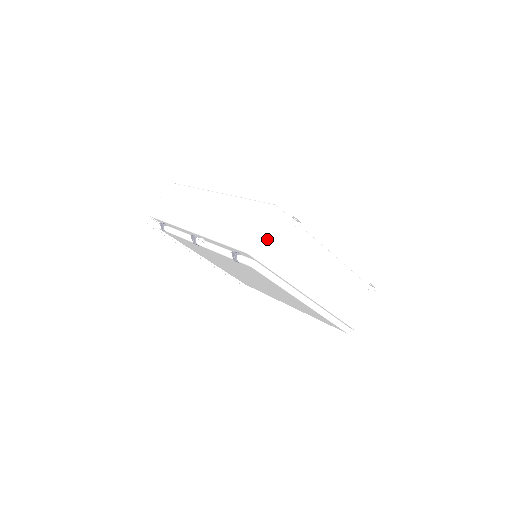
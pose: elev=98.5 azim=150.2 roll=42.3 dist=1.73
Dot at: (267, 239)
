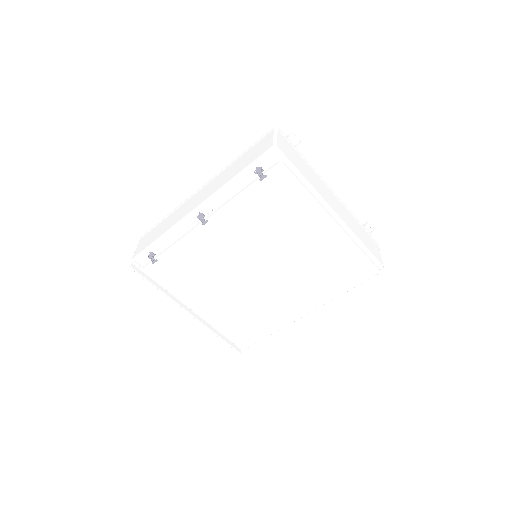
Dot at: (283, 144)
